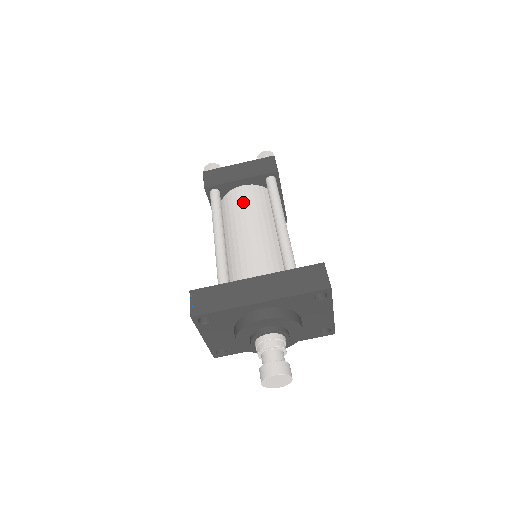
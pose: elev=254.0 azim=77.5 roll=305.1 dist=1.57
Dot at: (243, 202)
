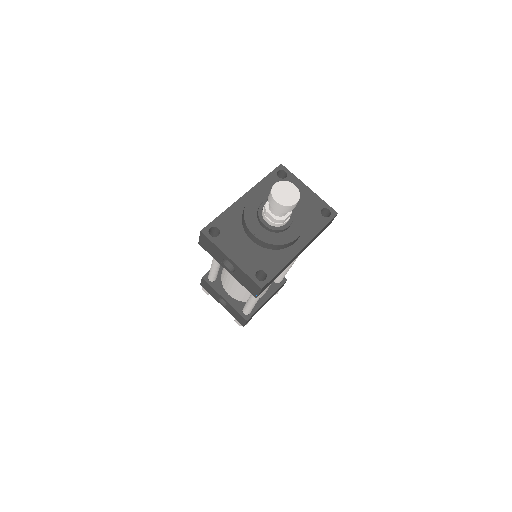
Dot at: occluded
